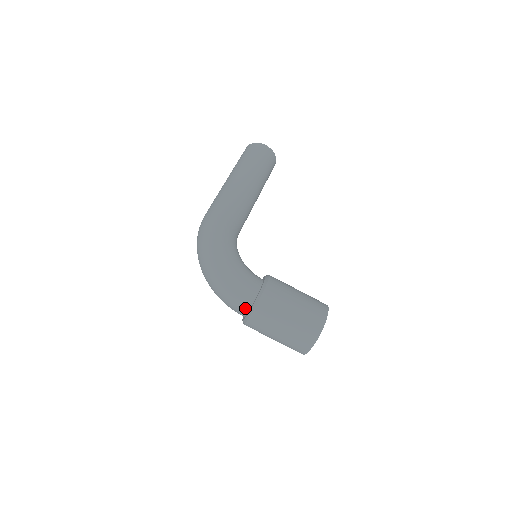
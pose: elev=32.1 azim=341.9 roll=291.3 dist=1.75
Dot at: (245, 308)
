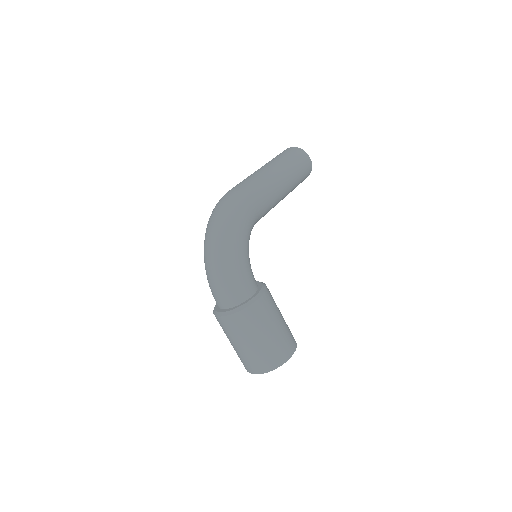
Dot at: (231, 303)
